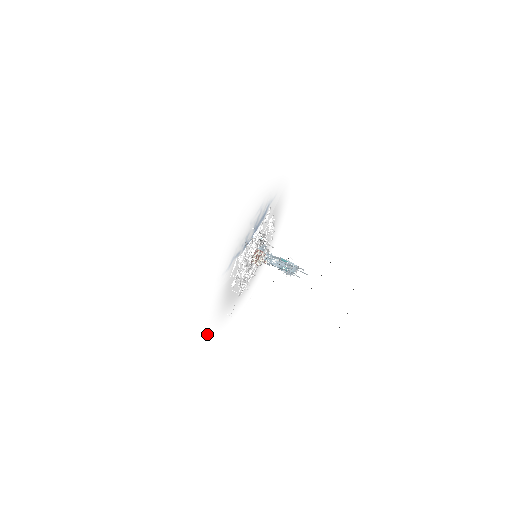
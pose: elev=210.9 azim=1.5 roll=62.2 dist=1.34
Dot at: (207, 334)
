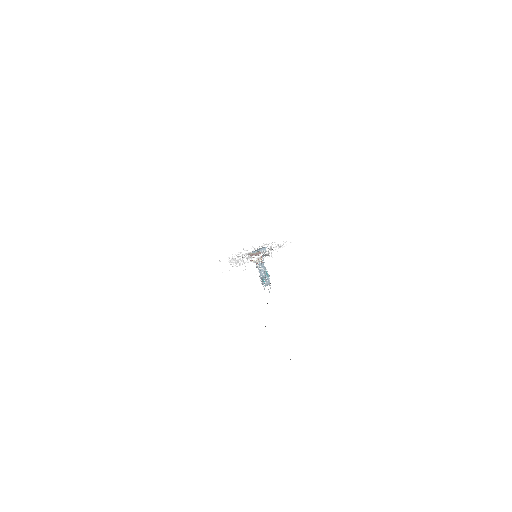
Dot at: occluded
